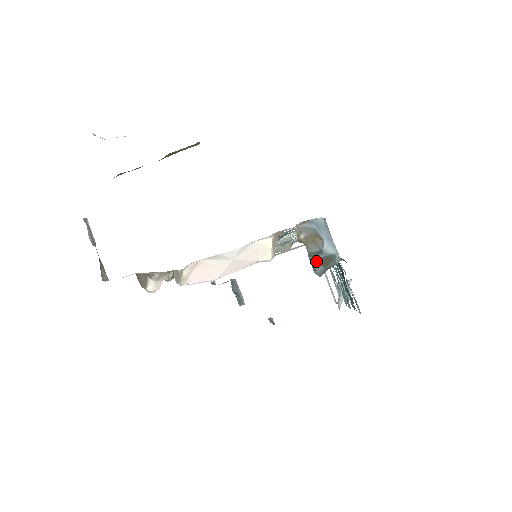
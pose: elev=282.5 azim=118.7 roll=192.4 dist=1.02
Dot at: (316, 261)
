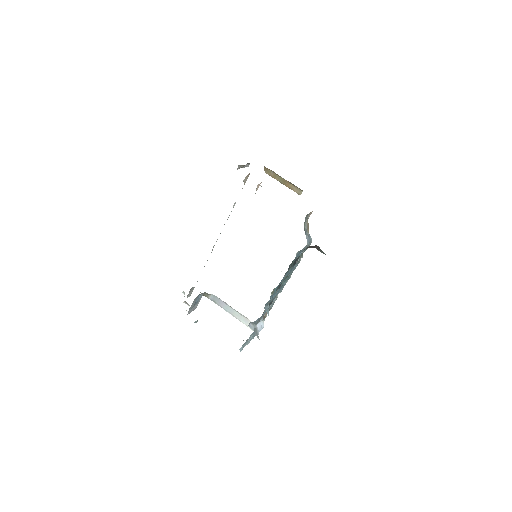
Dot at: occluded
